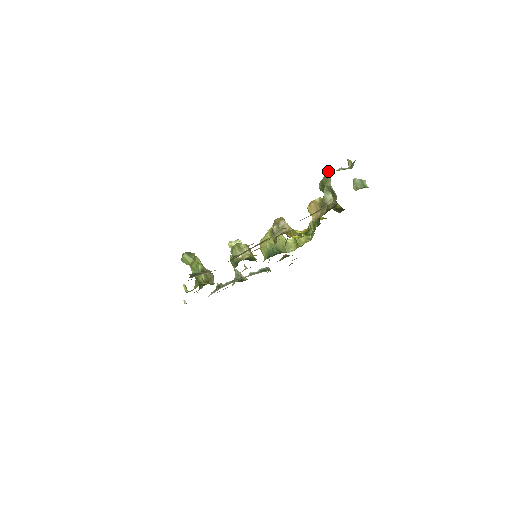
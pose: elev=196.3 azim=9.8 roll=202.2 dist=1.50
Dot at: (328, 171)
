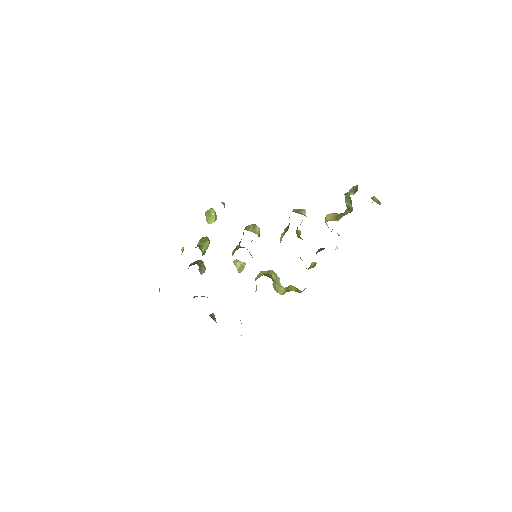
Dot at: occluded
